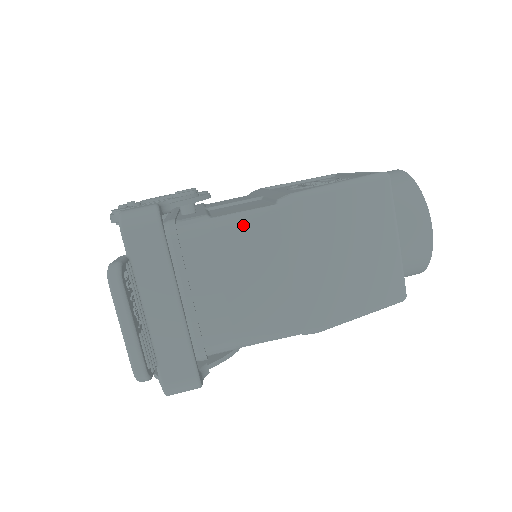
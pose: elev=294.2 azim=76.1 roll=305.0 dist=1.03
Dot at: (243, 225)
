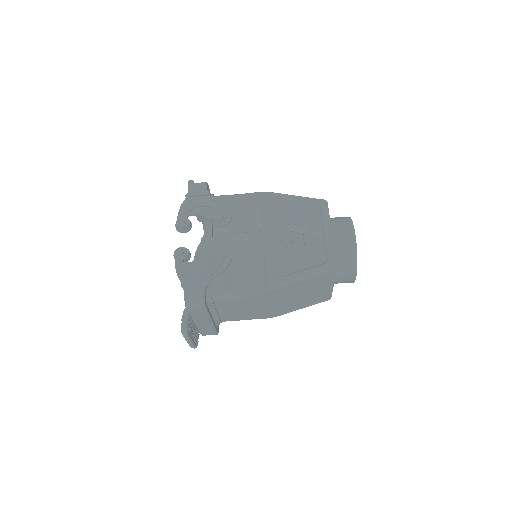
Dot at: (246, 298)
